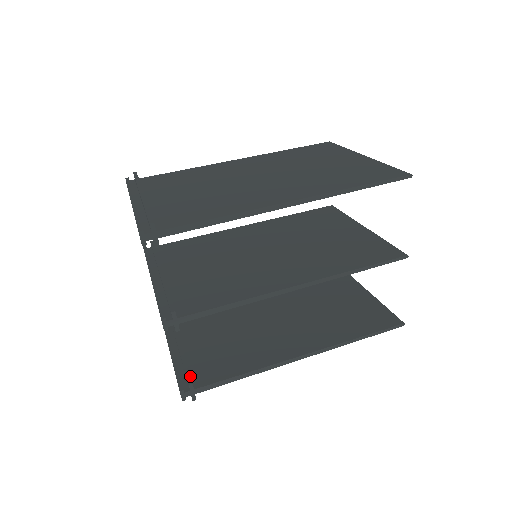
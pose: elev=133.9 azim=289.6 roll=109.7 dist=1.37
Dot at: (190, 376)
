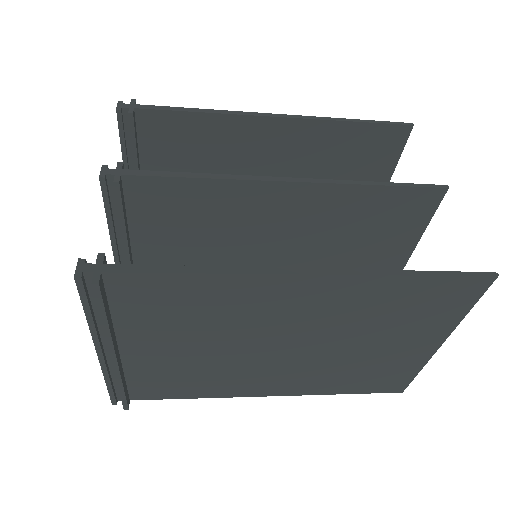
Dot at: occluded
